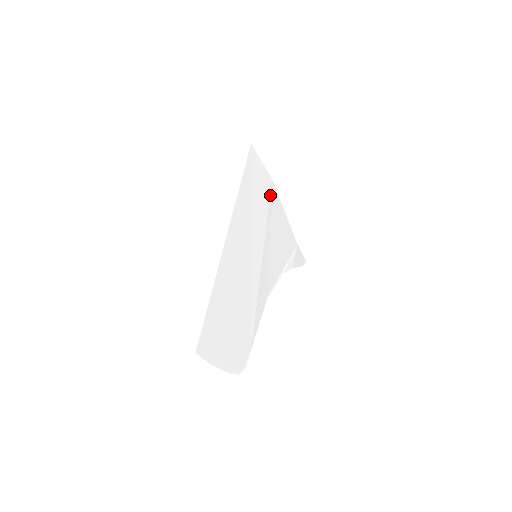
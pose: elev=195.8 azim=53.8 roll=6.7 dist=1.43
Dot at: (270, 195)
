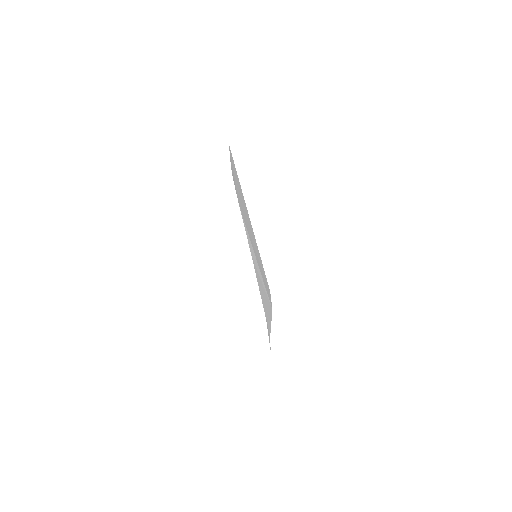
Dot at: (269, 301)
